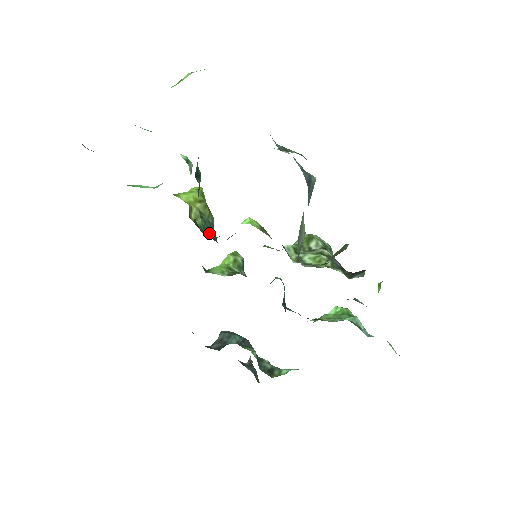
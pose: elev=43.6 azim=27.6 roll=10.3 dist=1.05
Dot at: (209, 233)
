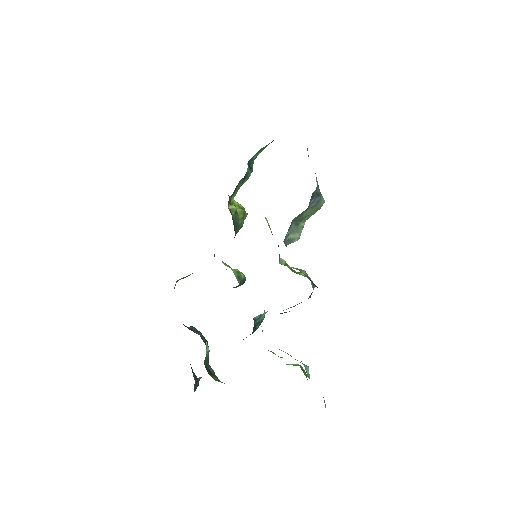
Dot at: (234, 222)
